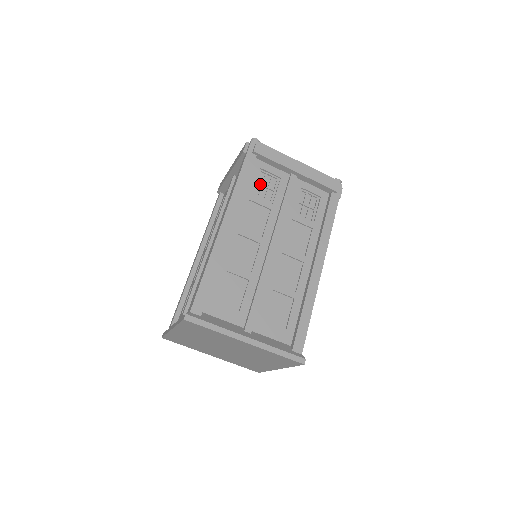
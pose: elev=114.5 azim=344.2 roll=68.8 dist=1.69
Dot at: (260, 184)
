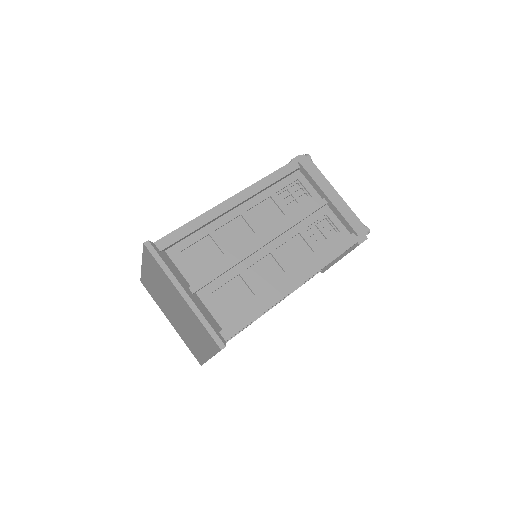
Dot at: (289, 191)
